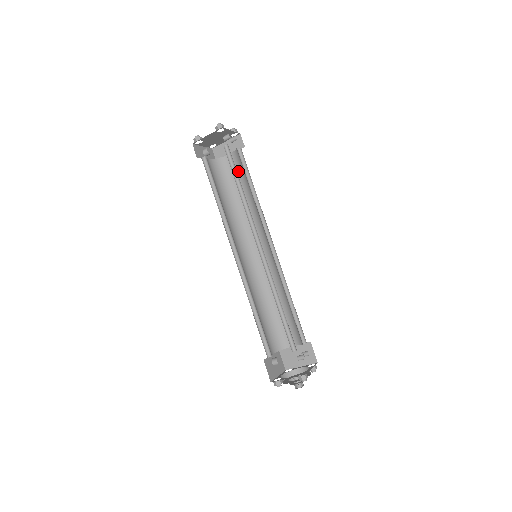
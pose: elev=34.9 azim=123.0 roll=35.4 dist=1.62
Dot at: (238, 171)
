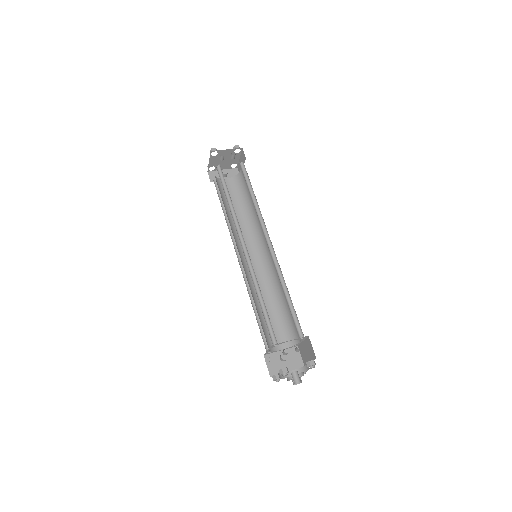
Dot at: occluded
